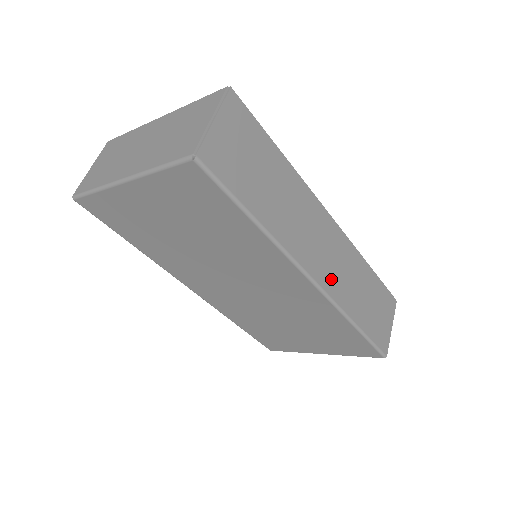
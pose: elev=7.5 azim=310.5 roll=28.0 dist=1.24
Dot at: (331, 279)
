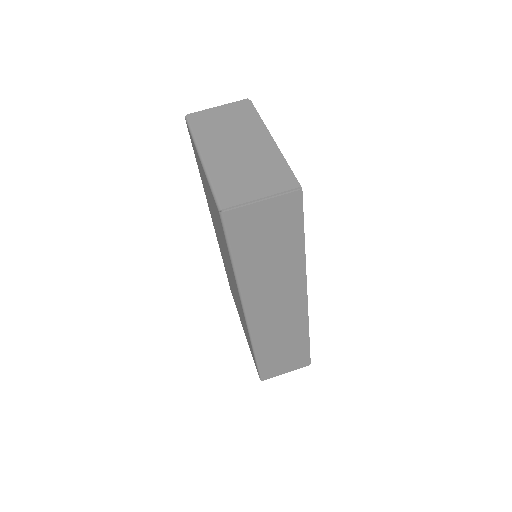
Dot at: (263, 324)
